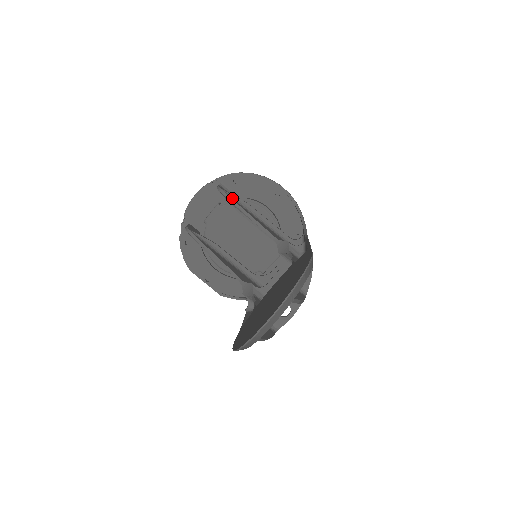
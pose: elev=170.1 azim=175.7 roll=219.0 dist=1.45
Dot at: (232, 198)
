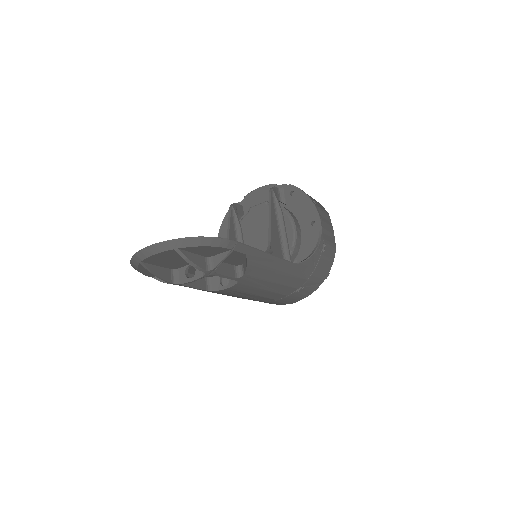
Dot at: (273, 200)
